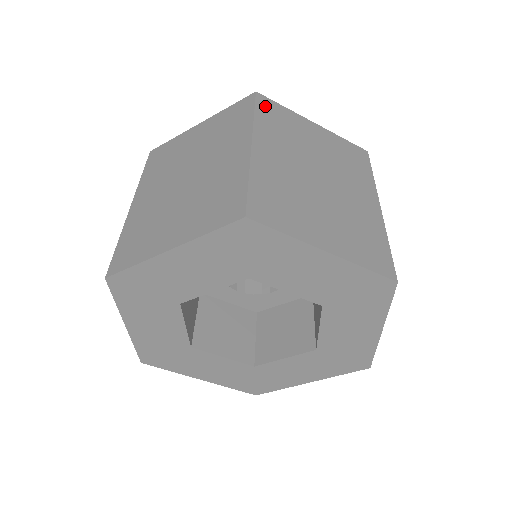
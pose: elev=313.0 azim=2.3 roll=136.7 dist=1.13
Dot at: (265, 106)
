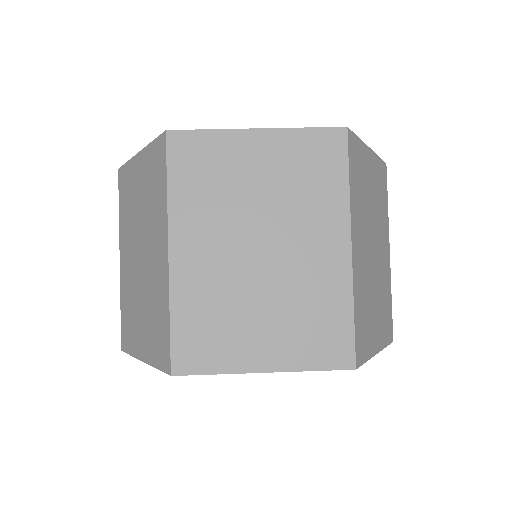
Dot at: (352, 154)
